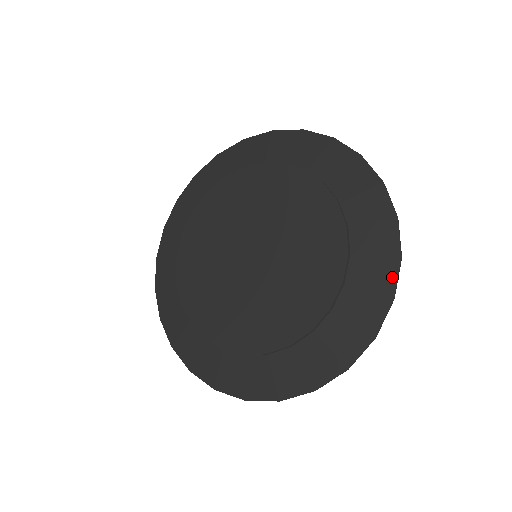
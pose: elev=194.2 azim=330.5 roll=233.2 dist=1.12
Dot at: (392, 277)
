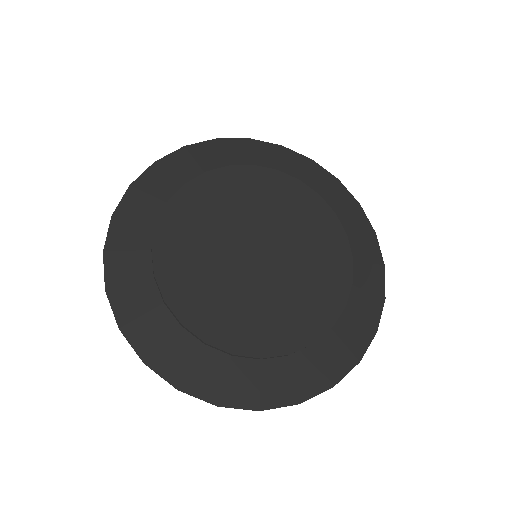
Dot at: (365, 219)
